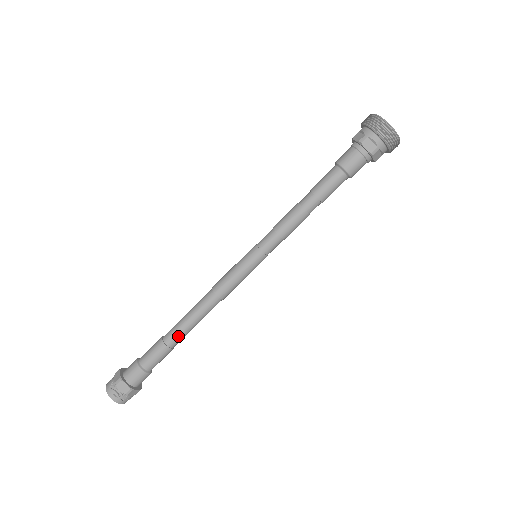
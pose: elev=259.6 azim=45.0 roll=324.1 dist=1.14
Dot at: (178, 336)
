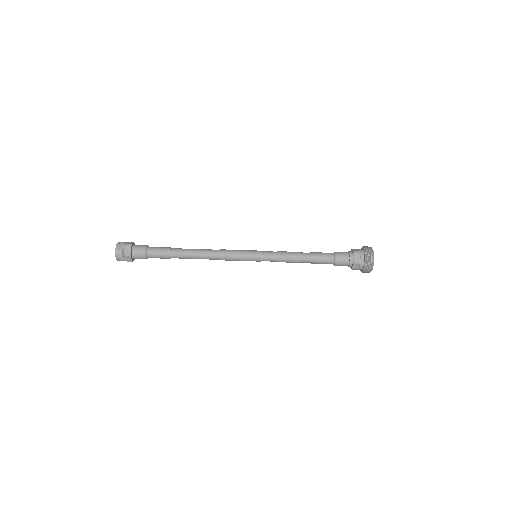
Dot at: (180, 254)
